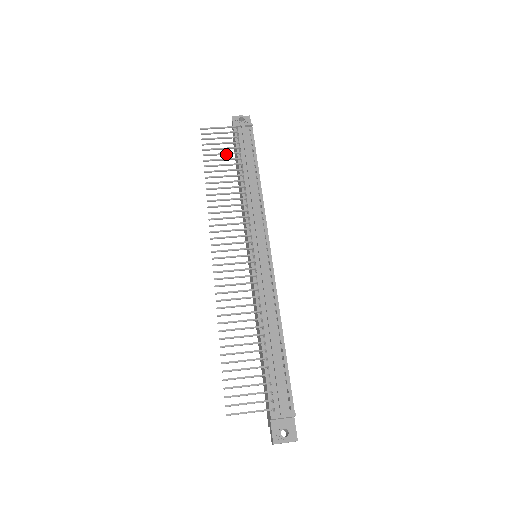
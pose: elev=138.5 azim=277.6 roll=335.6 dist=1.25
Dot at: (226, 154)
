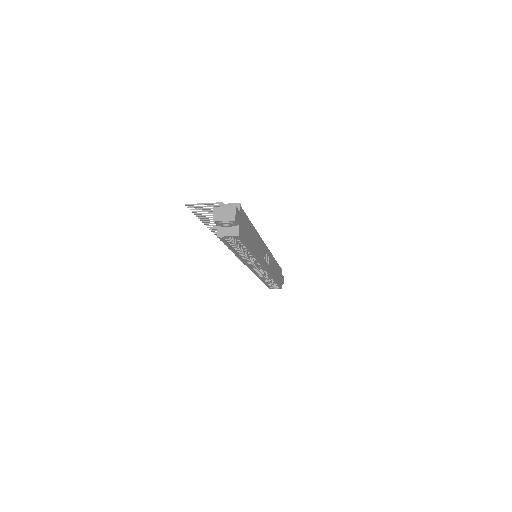
Dot at: occluded
